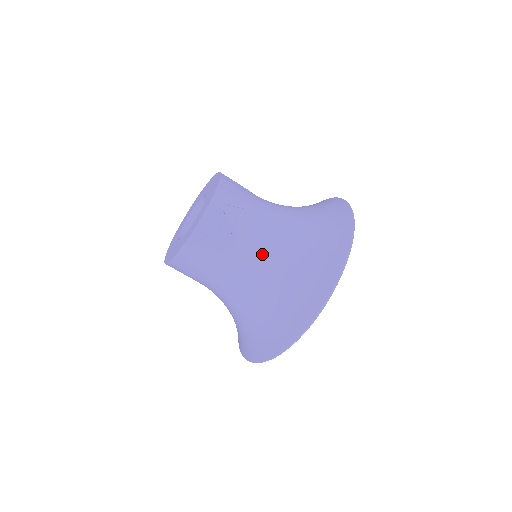
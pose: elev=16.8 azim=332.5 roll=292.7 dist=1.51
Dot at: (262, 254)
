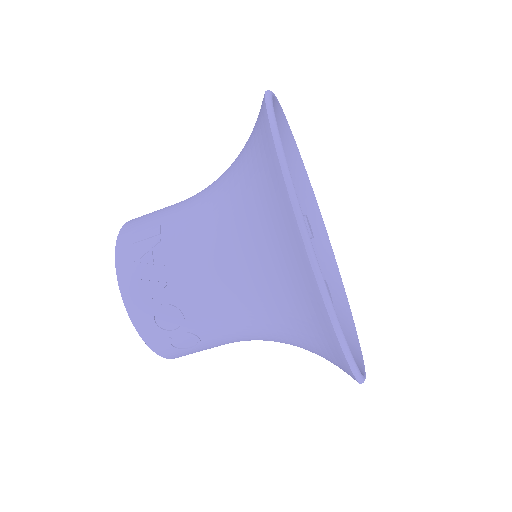
Dot at: (235, 316)
